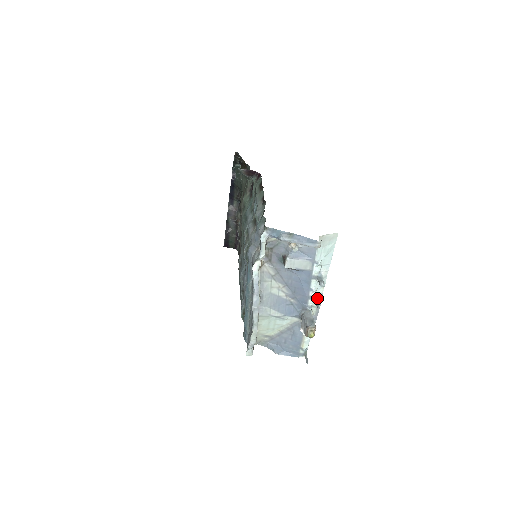
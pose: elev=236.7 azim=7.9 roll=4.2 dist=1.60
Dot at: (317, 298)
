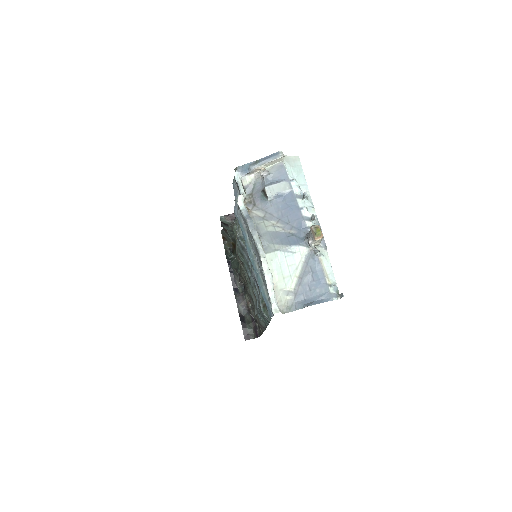
Dot at: occluded
